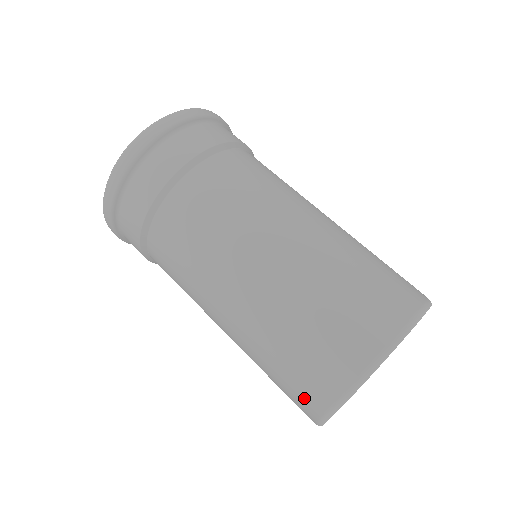
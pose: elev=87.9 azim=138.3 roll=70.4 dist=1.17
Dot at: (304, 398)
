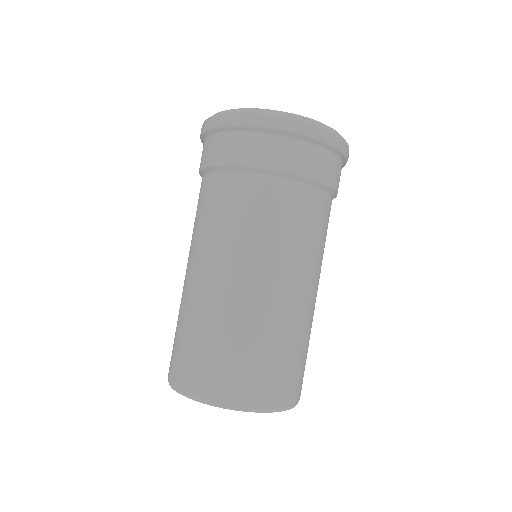
Dot at: (179, 368)
